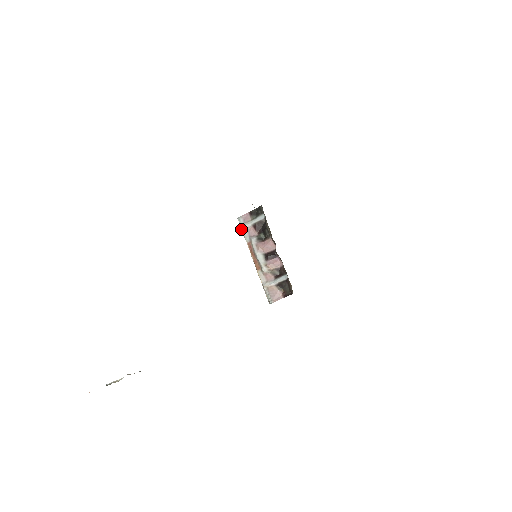
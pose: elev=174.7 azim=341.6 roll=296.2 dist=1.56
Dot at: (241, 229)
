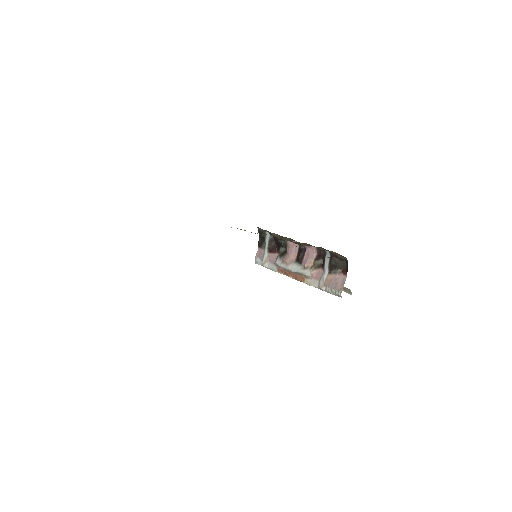
Dot at: occluded
